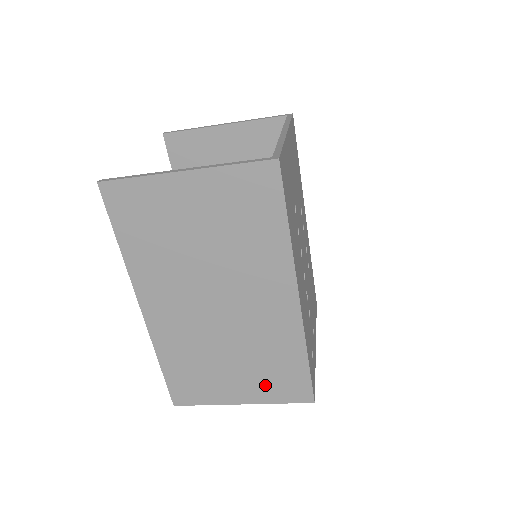
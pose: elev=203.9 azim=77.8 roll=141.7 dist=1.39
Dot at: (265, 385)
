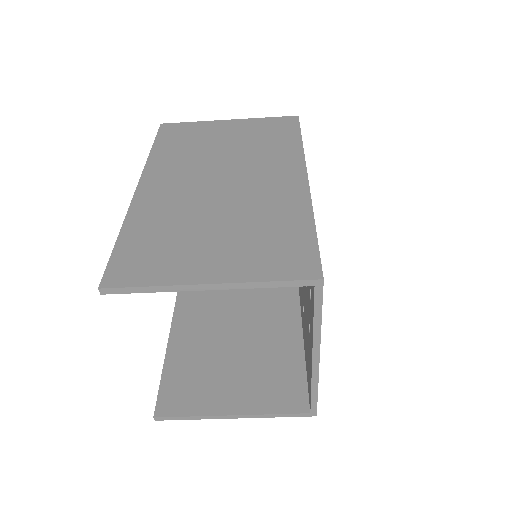
Dot at: (253, 256)
